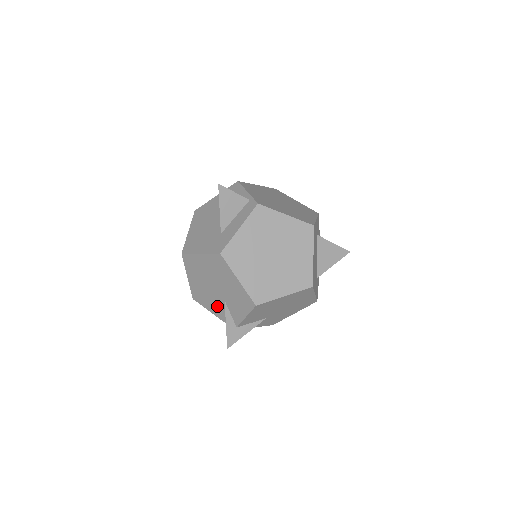
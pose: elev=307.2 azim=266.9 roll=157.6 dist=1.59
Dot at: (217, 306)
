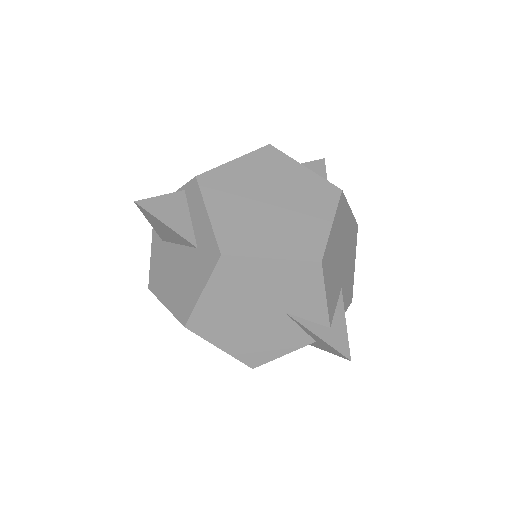
Dot at: (285, 334)
